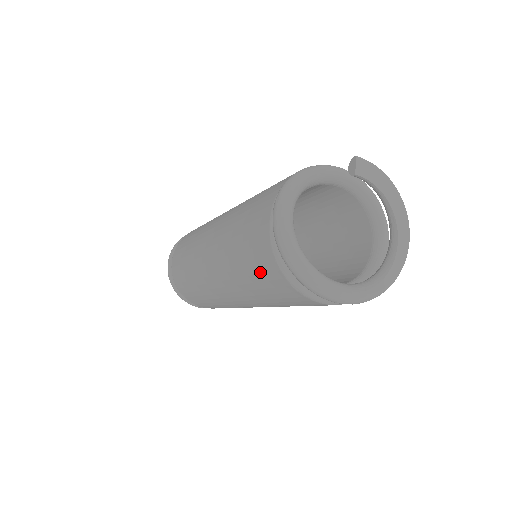
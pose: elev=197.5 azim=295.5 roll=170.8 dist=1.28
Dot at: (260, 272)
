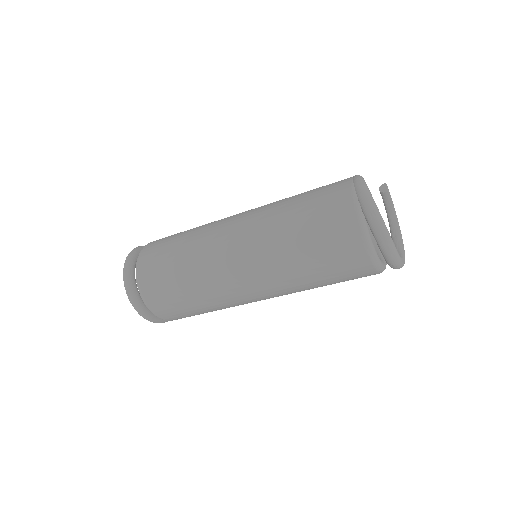
Dot at: (327, 230)
